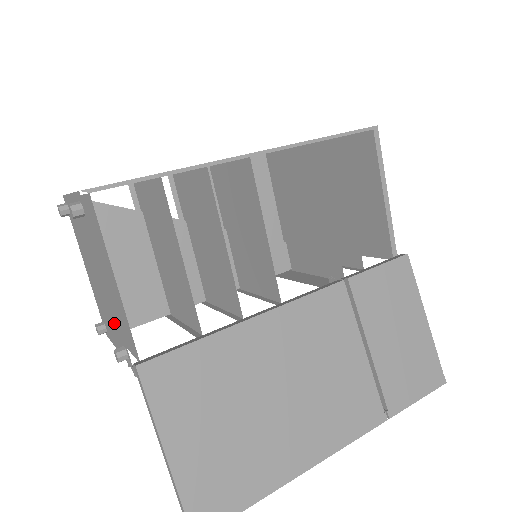
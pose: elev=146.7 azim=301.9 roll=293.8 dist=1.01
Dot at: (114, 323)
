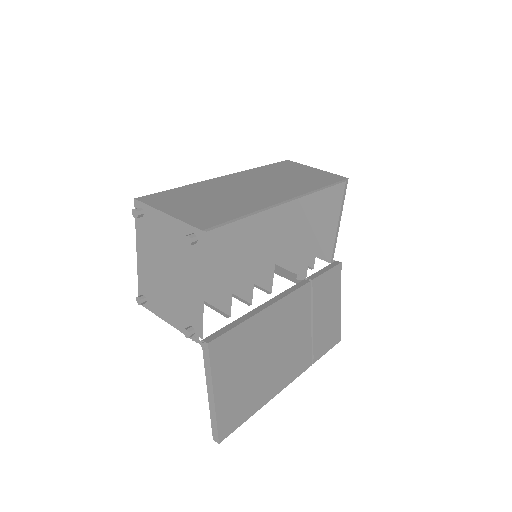
Dot at: (182, 309)
